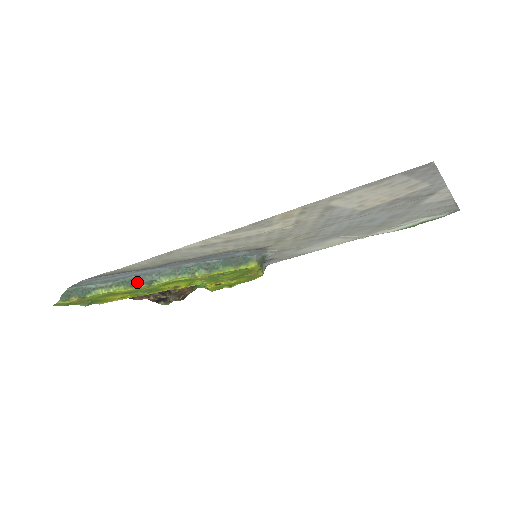
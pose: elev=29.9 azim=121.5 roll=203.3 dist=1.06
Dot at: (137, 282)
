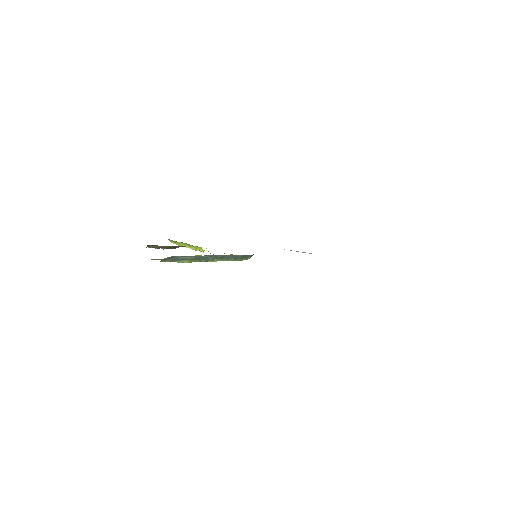
Dot at: (204, 259)
